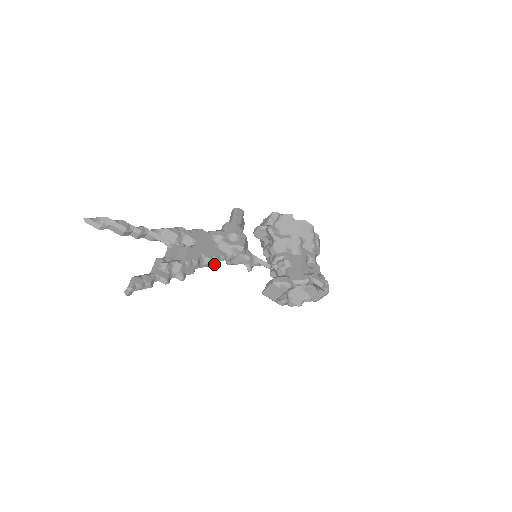
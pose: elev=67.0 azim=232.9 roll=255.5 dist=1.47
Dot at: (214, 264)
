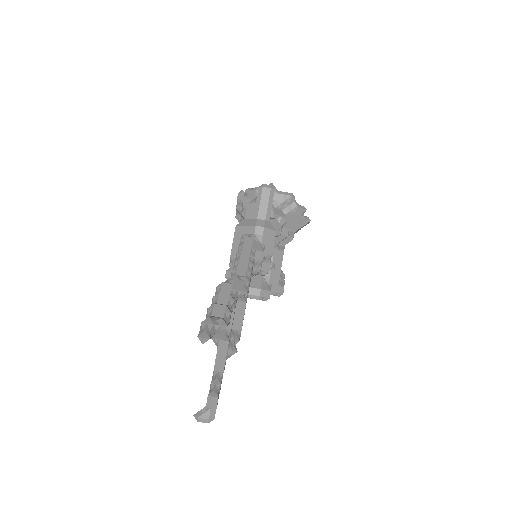
Dot at: occluded
